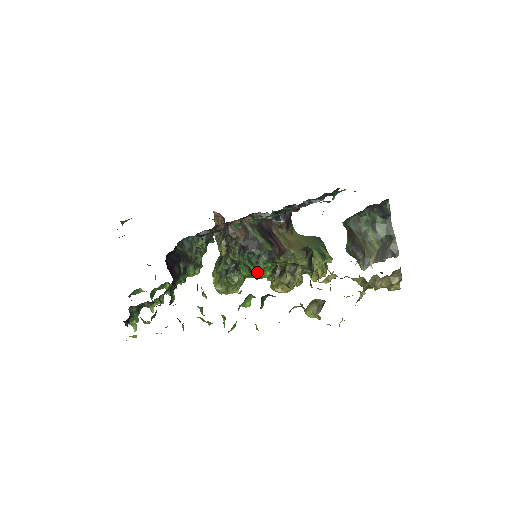
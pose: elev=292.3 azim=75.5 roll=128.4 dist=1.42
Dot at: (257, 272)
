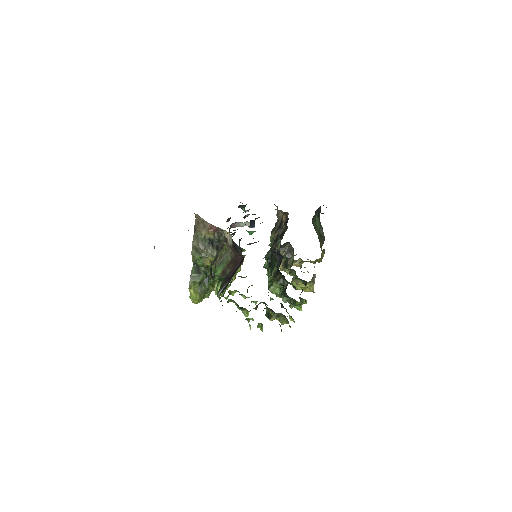
Dot at: occluded
